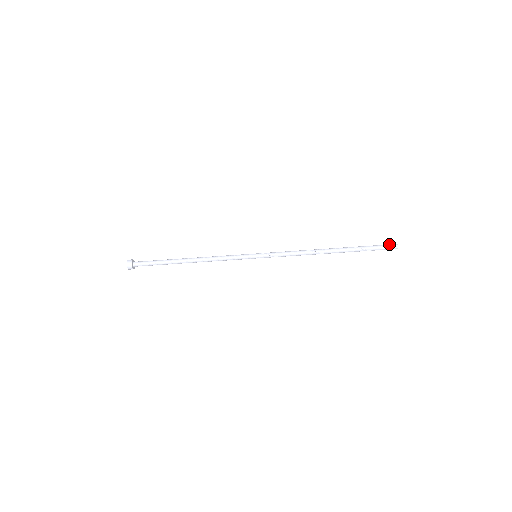
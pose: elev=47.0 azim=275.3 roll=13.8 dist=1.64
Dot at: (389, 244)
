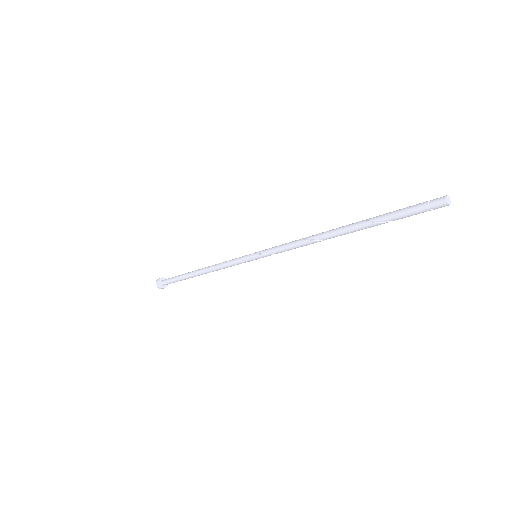
Dot at: (429, 203)
